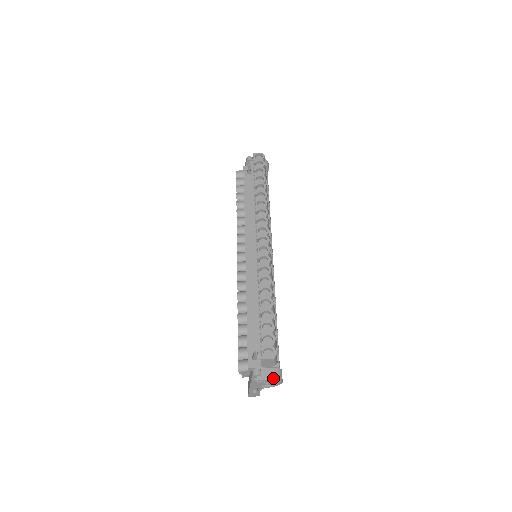
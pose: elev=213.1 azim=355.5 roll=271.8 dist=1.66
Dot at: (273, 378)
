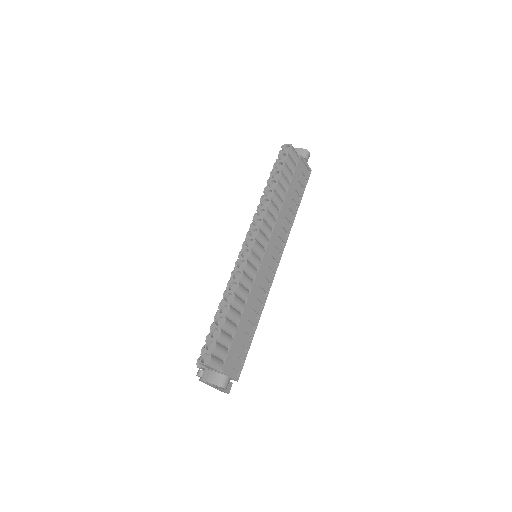
Dot at: (214, 382)
